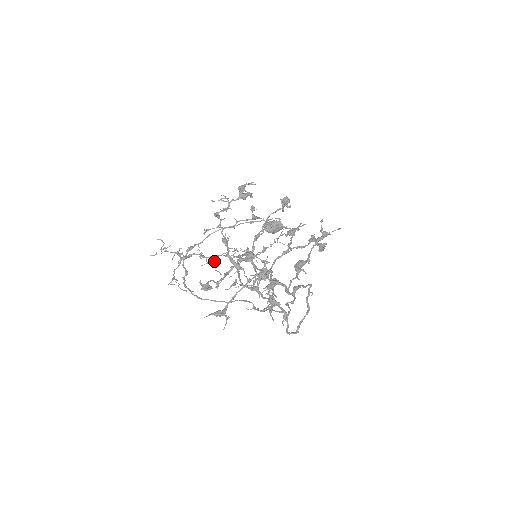
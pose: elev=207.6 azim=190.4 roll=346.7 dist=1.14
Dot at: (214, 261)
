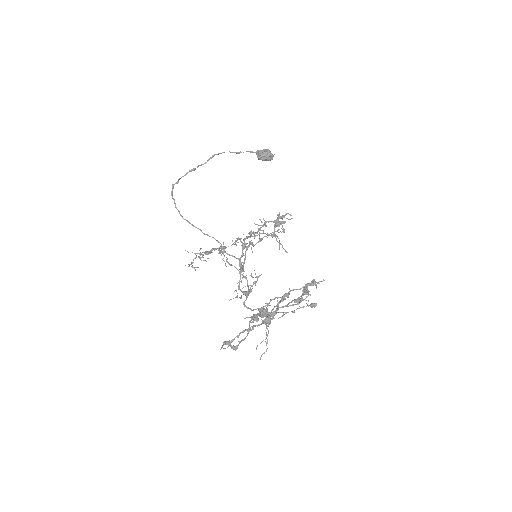
Dot at: (224, 249)
